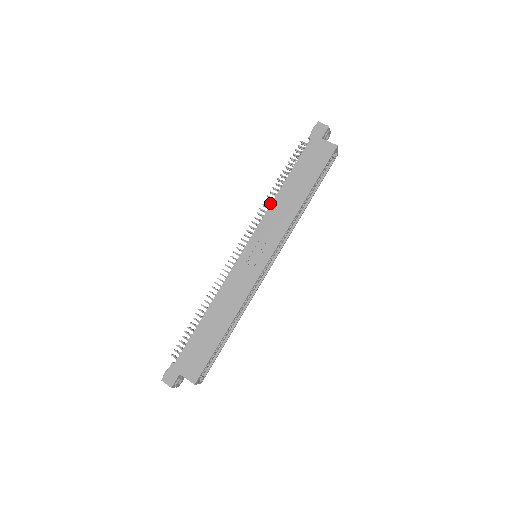
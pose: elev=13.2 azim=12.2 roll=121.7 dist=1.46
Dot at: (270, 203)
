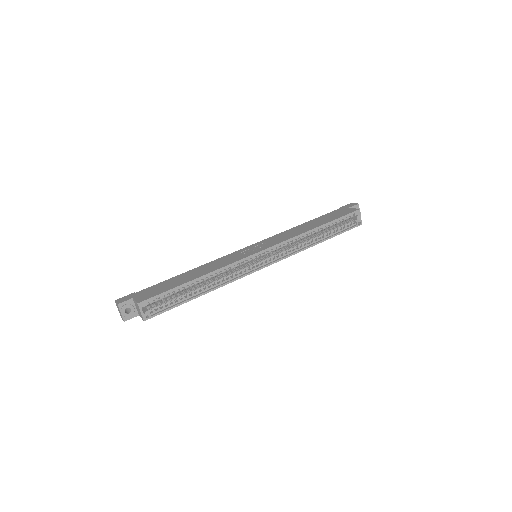
Dot at: occluded
